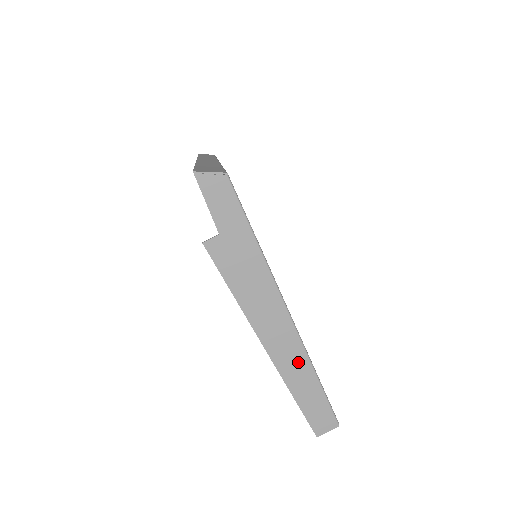
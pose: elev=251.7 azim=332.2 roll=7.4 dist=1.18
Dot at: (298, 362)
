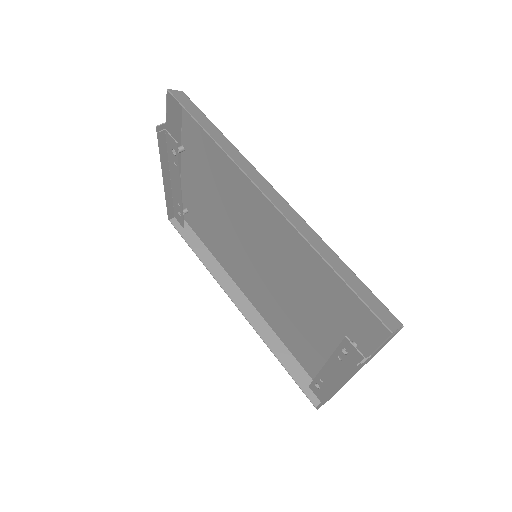
Dot at: occluded
